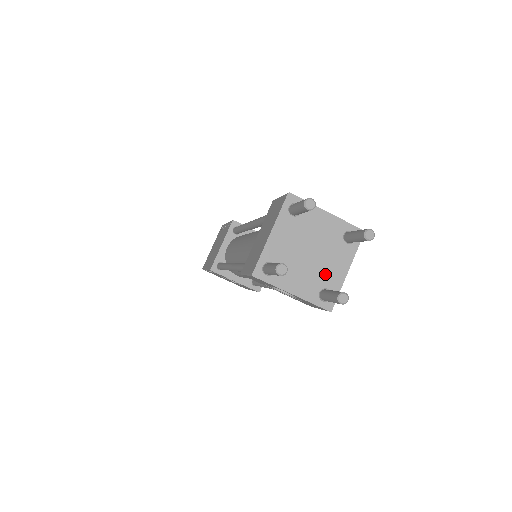
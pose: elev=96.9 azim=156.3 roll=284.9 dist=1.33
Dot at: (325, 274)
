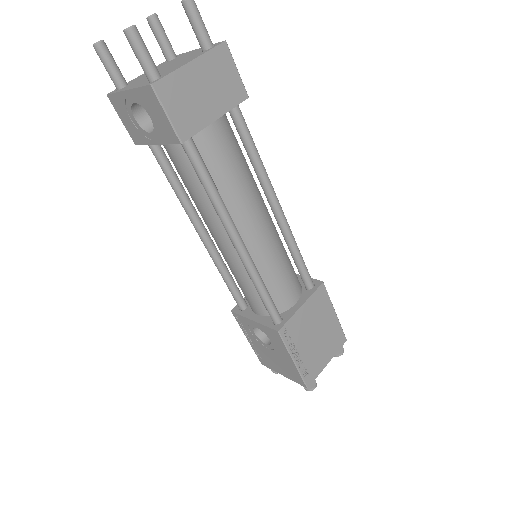
Dot at: (167, 71)
